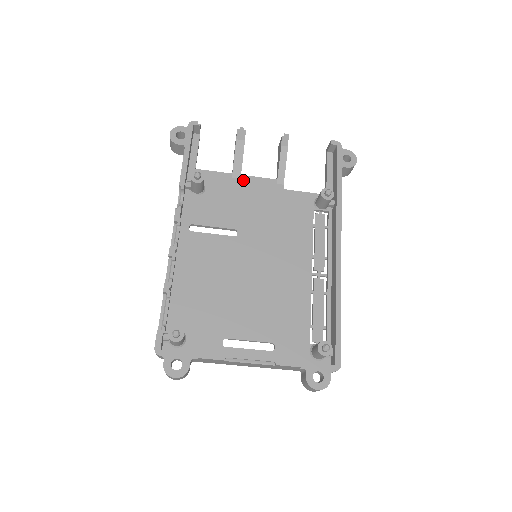
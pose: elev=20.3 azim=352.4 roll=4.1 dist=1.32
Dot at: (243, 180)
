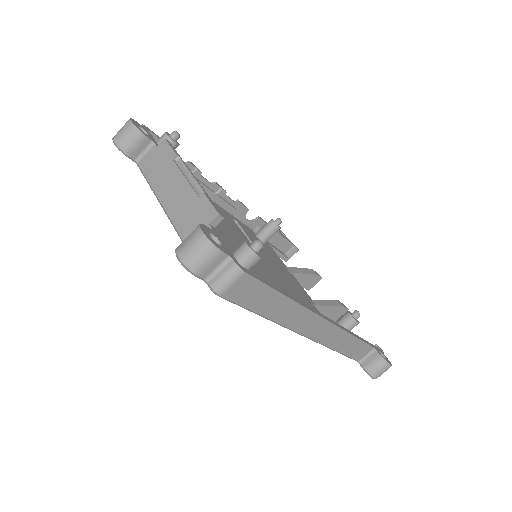
Dot at: (291, 274)
